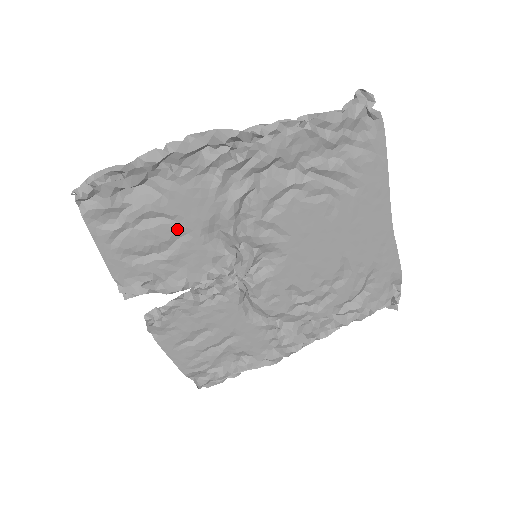
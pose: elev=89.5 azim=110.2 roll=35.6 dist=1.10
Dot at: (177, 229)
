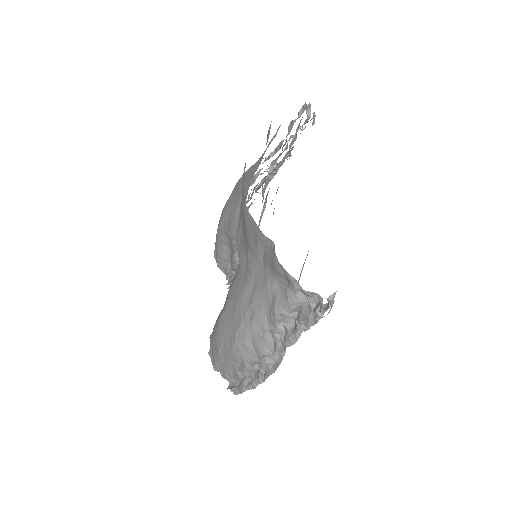
Dot at: occluded
